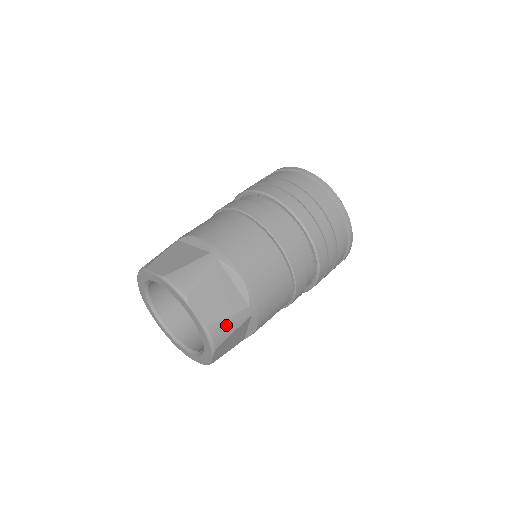
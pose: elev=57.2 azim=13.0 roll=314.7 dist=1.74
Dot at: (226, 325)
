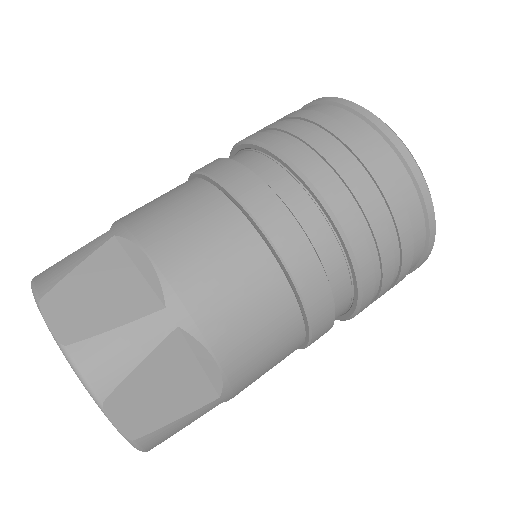
Dot at: (173, 428)
